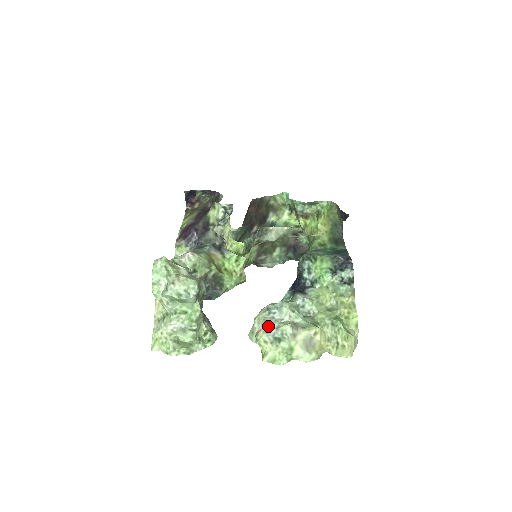
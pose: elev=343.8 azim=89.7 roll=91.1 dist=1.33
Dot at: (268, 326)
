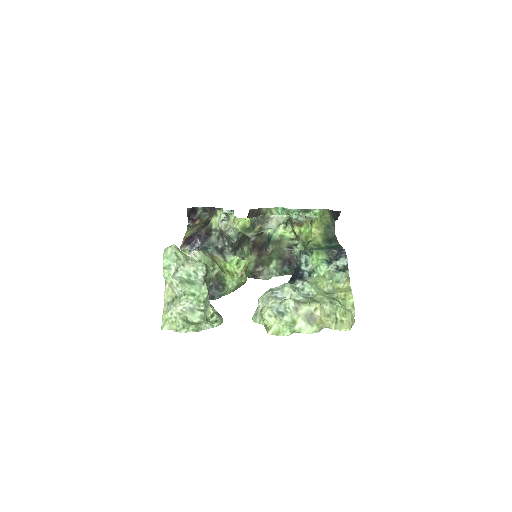
Dot at: (272, 302)
